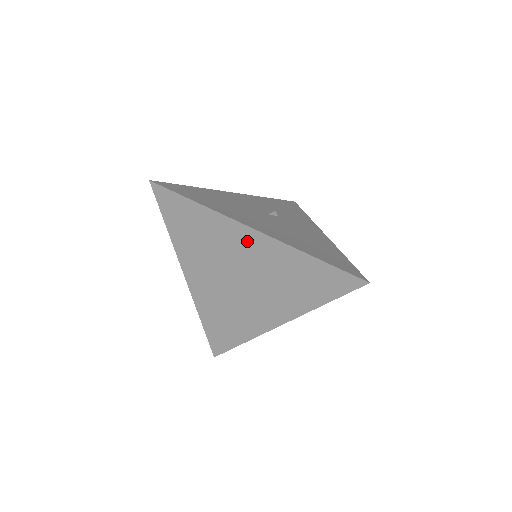
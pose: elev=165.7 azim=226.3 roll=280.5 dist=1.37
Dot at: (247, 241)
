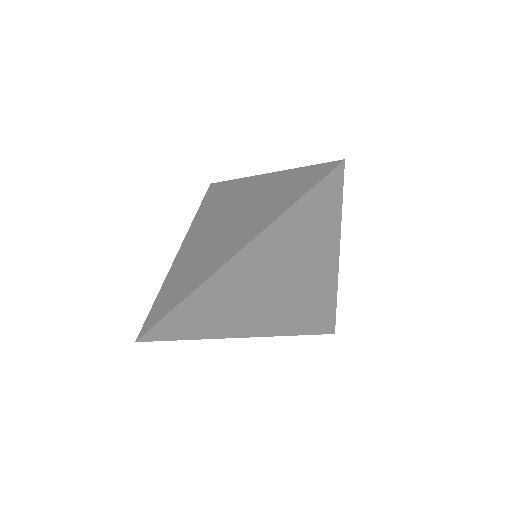
Dot at: (252, 187)
